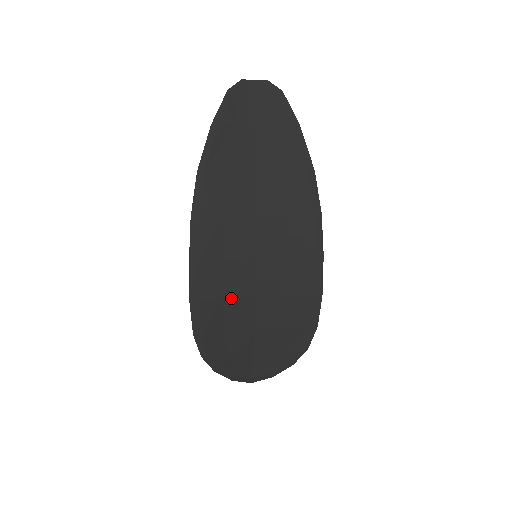
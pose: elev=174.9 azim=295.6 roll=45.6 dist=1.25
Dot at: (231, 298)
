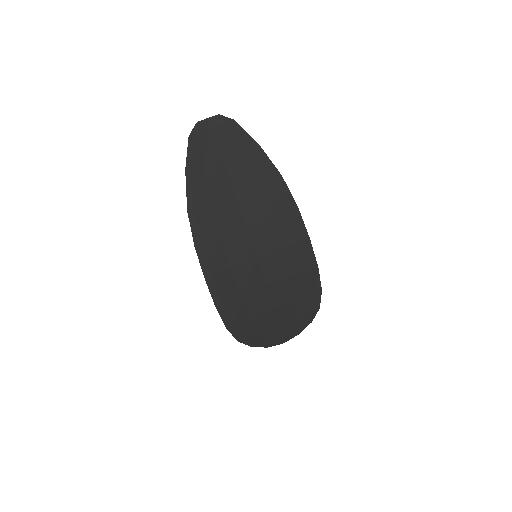
Dot at: (247, 294)
